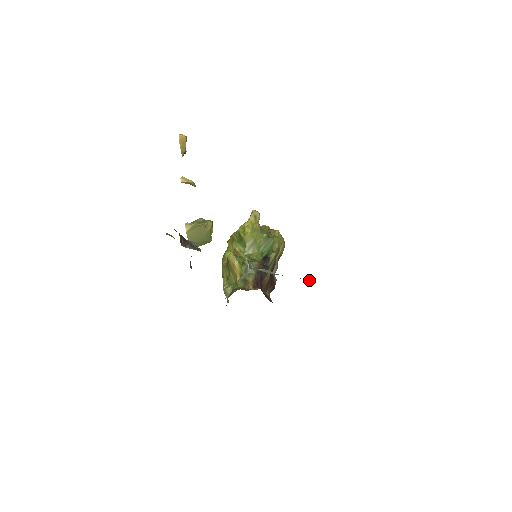
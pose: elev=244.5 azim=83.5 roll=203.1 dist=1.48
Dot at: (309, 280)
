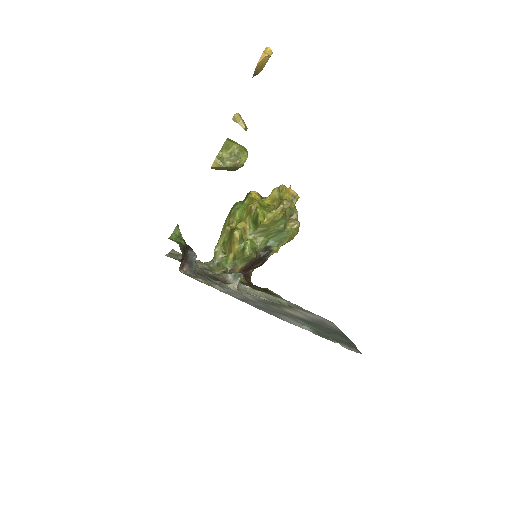
Dot at: (285, 303)
